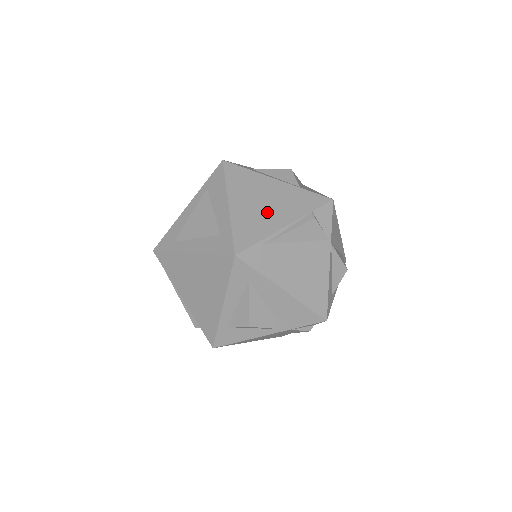
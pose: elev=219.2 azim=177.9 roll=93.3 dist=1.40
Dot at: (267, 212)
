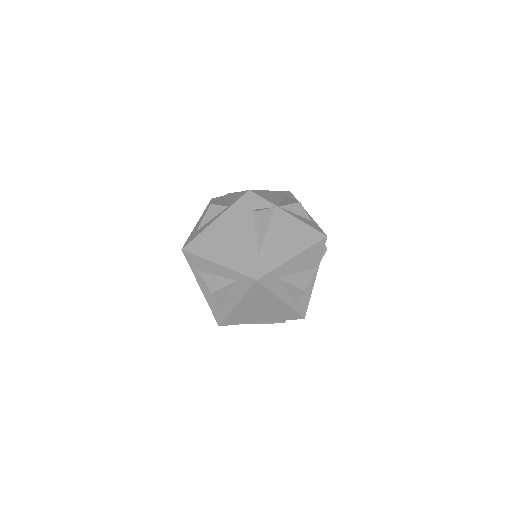
Dot at: (236, 241)
